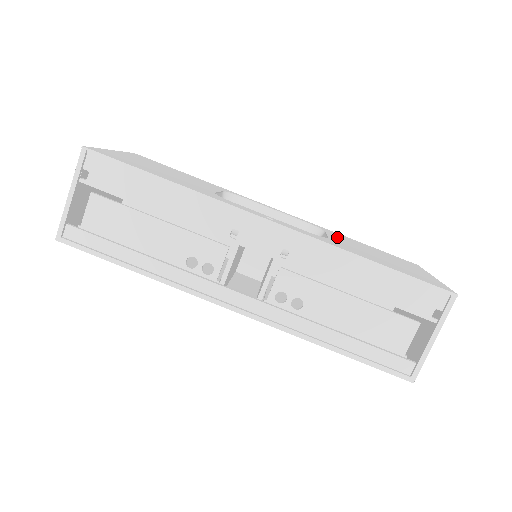
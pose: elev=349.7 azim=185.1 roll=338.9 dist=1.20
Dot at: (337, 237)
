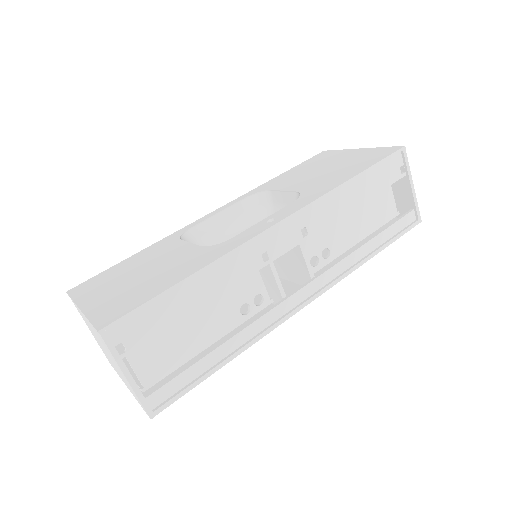
Dot at: (285, 185)
